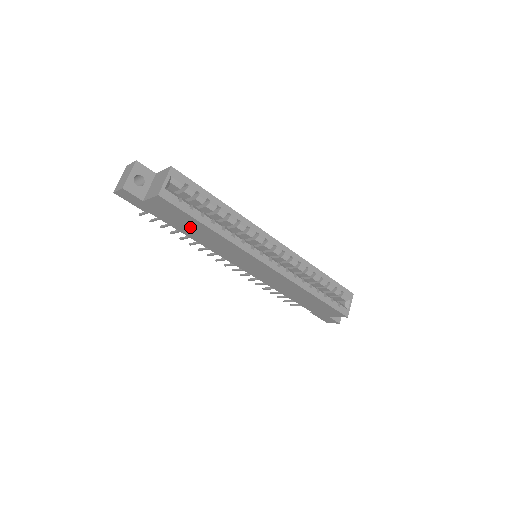
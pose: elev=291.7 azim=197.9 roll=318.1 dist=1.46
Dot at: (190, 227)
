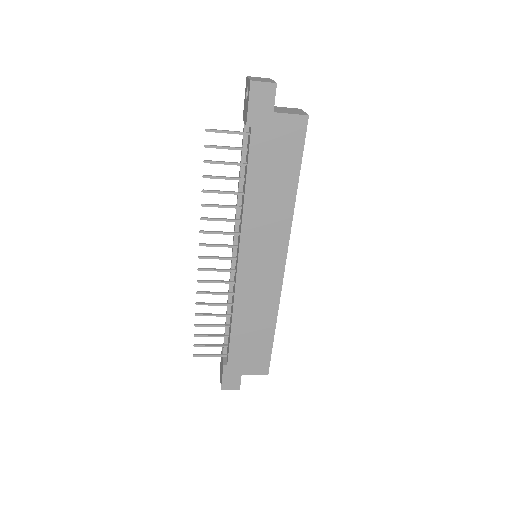
Dot at: (274, 173)
